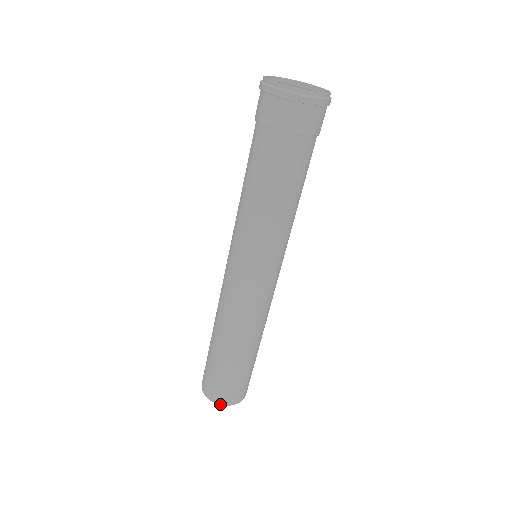
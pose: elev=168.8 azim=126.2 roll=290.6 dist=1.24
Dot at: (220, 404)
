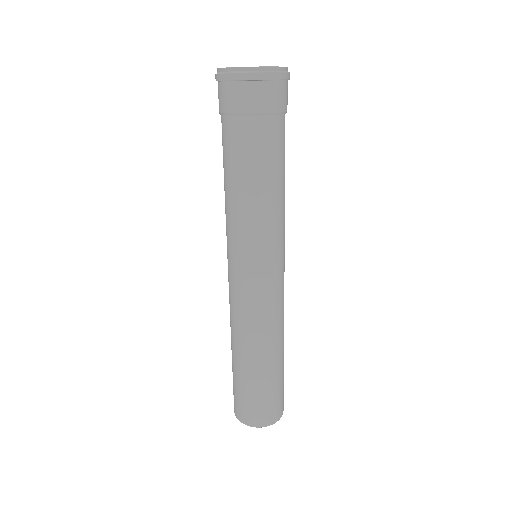
Dot at: (237, 418)
